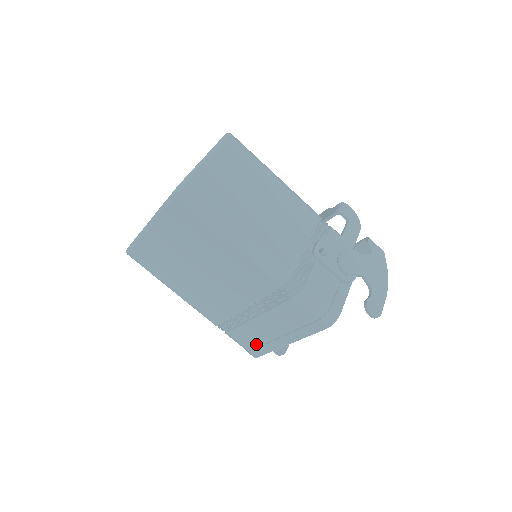
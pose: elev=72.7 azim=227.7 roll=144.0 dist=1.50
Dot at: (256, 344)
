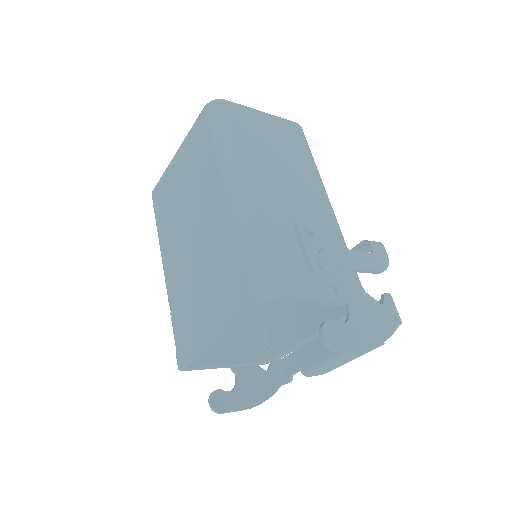
Dot at: (187, 339)
